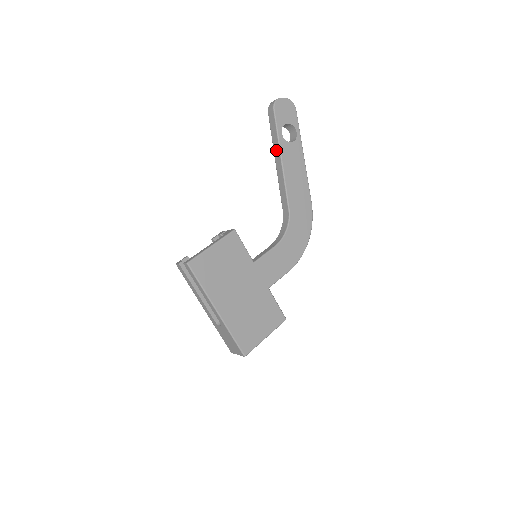
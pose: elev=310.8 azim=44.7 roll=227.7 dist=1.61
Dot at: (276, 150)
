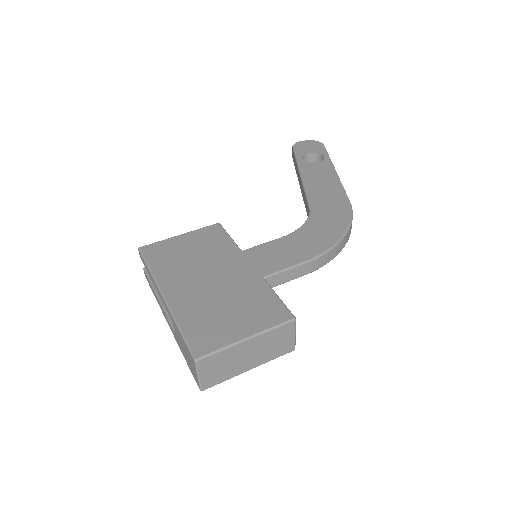
Dot at: (297, 174)
